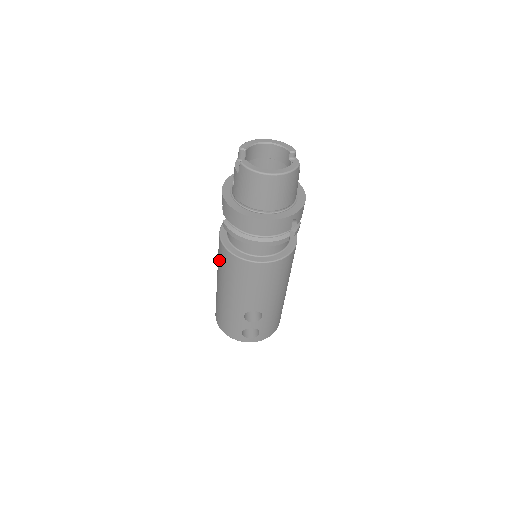
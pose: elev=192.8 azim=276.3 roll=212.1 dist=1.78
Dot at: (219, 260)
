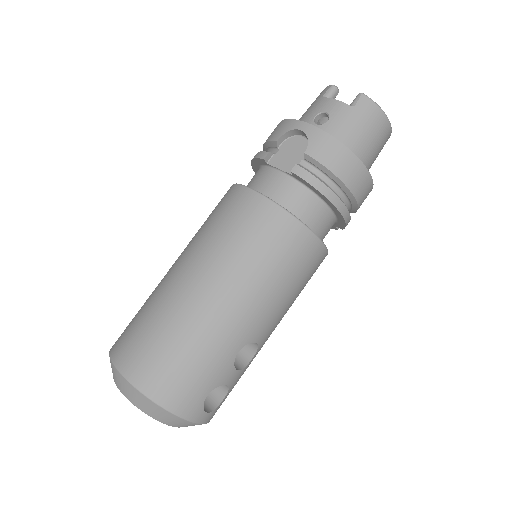
Dot at: (239, 235)
